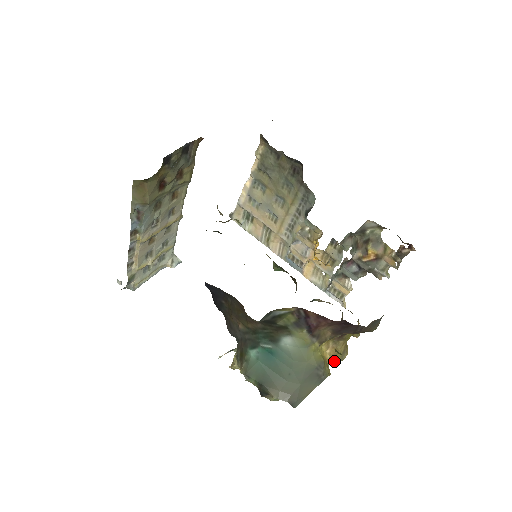
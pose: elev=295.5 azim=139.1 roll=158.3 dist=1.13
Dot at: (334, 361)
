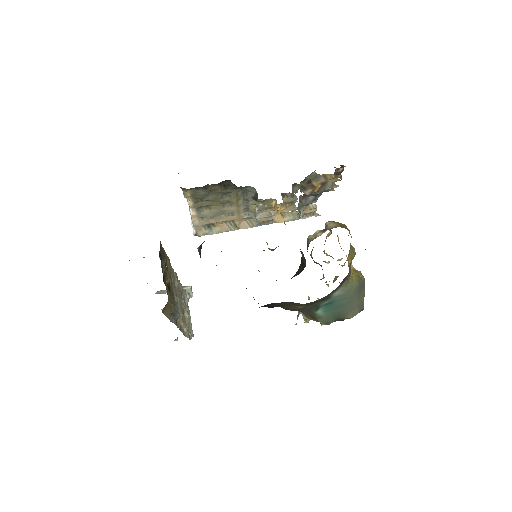
Dot at: occluded
